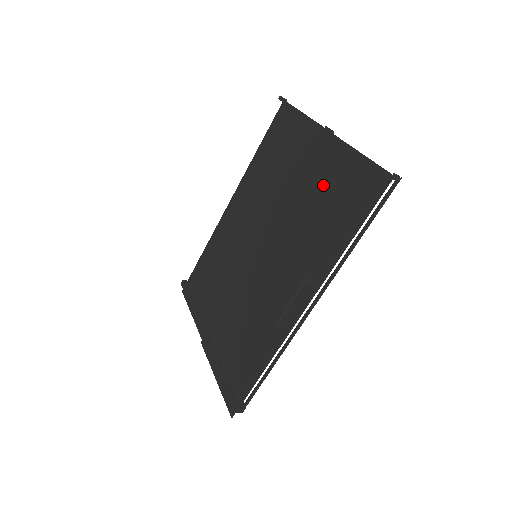
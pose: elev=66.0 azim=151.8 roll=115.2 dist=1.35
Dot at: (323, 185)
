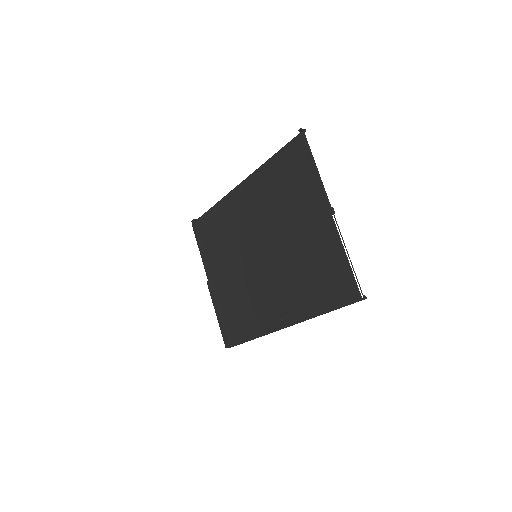
Dot at: (315, 255)
